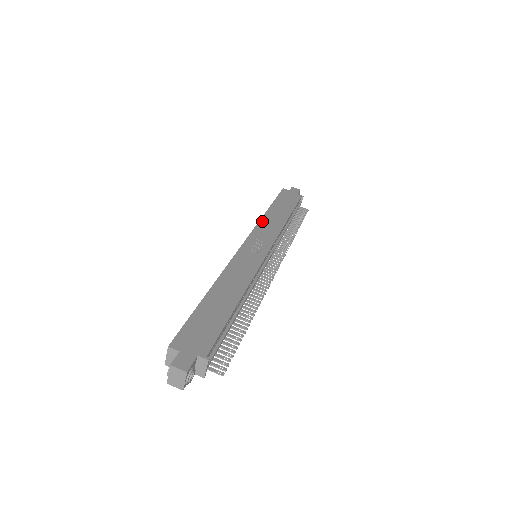
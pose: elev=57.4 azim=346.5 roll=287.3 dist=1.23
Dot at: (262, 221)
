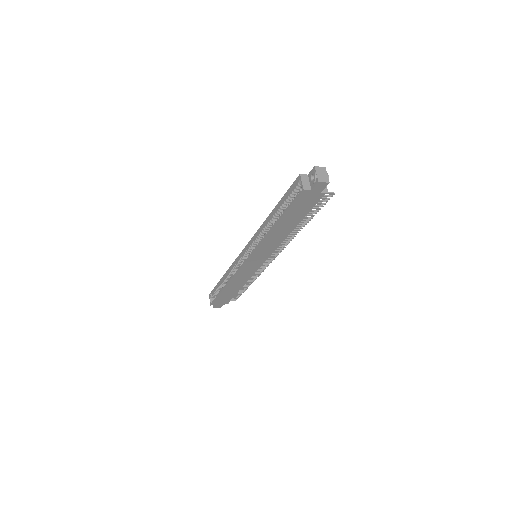
Dot at: (232, 267)
